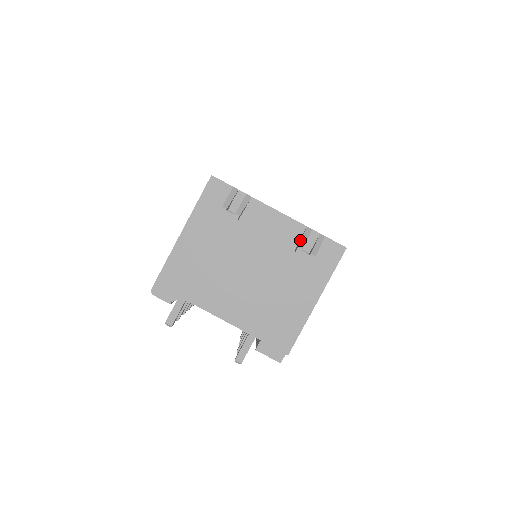
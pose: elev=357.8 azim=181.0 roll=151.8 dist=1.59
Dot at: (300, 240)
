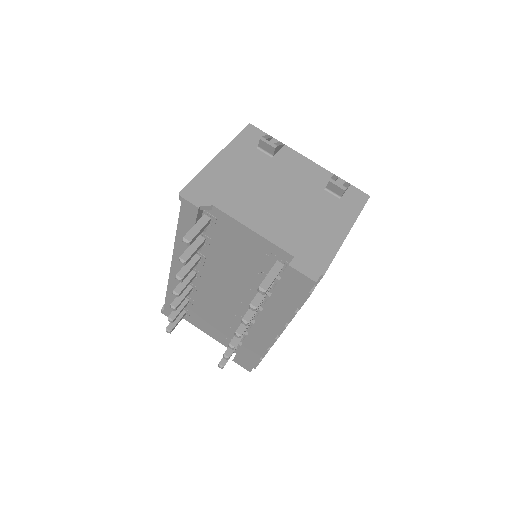
Dot at: occluded
